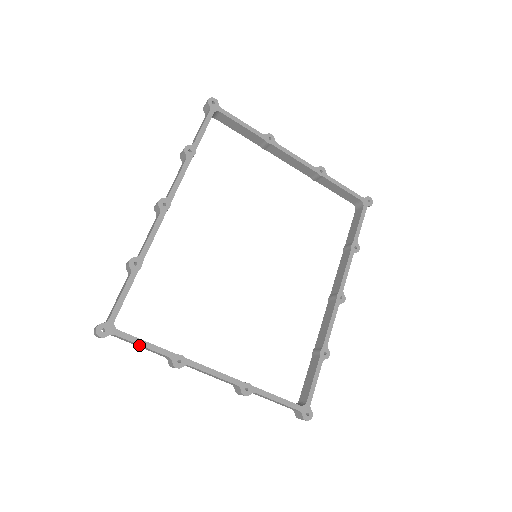
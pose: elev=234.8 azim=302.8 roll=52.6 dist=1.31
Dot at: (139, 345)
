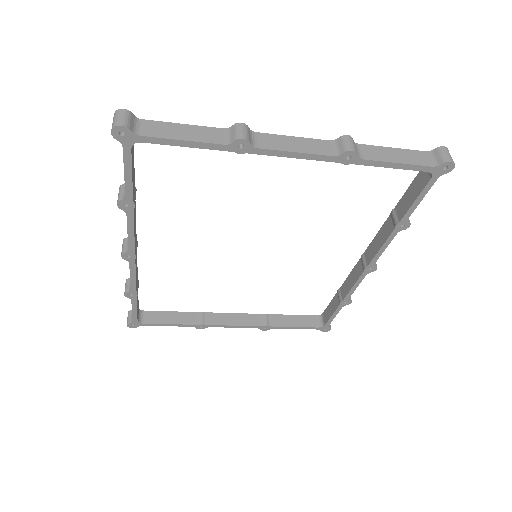
Dot at: (165, 324)
